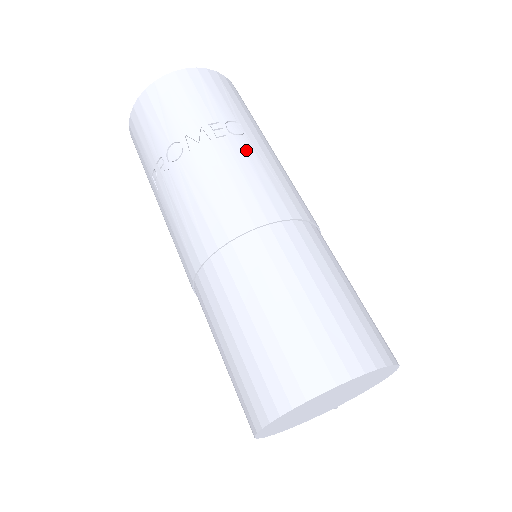
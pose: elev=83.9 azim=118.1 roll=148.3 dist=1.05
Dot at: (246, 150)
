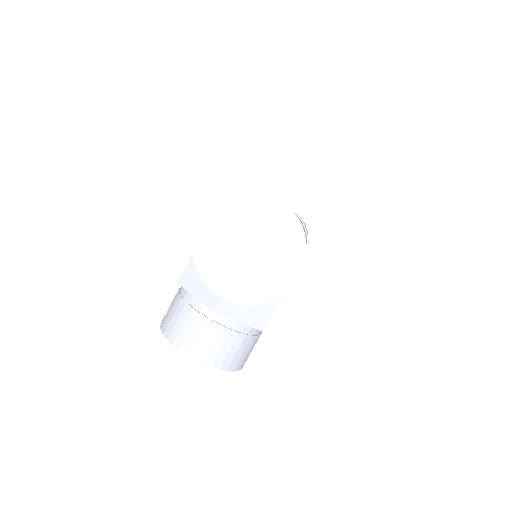
Dot at: occluded
